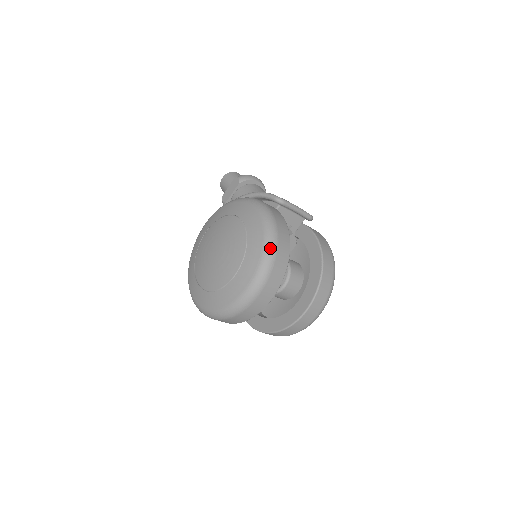
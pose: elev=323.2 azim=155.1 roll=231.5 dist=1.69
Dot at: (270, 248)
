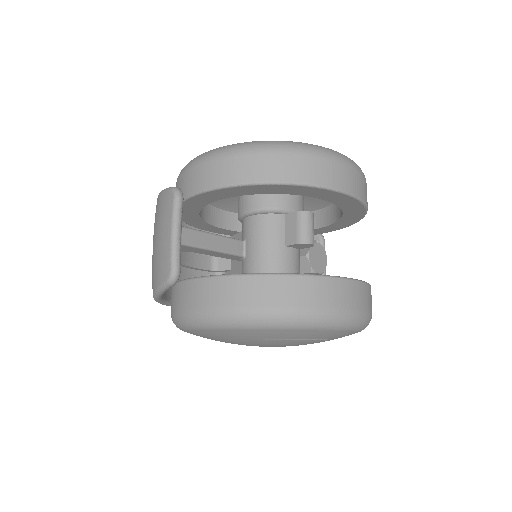
Dot at: occluded
